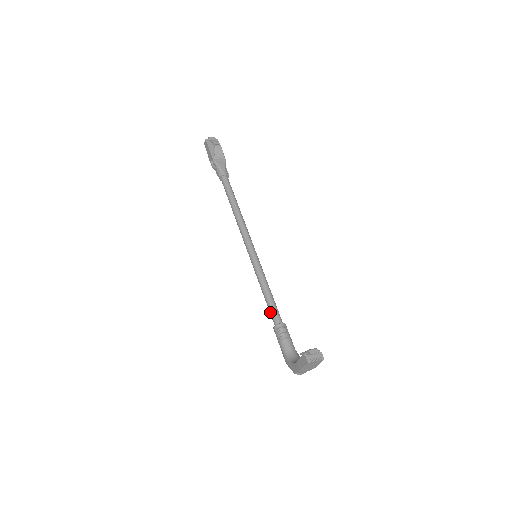
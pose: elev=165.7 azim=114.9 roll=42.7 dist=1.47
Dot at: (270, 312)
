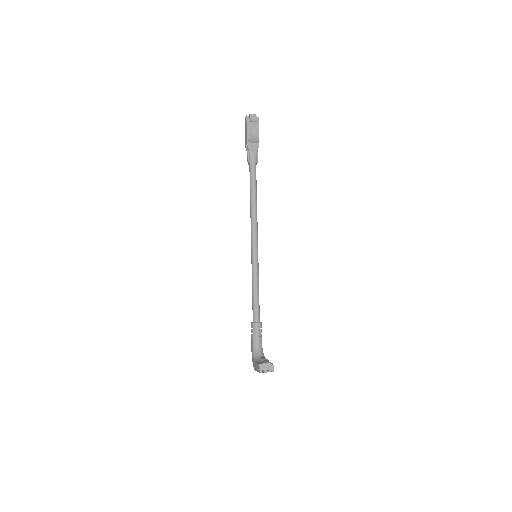
Dot at: (252, 309)
